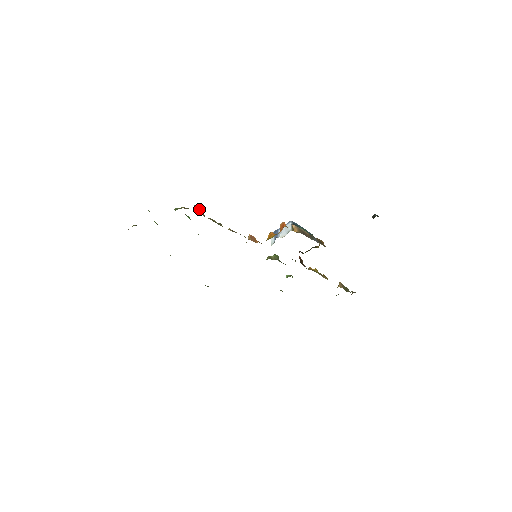
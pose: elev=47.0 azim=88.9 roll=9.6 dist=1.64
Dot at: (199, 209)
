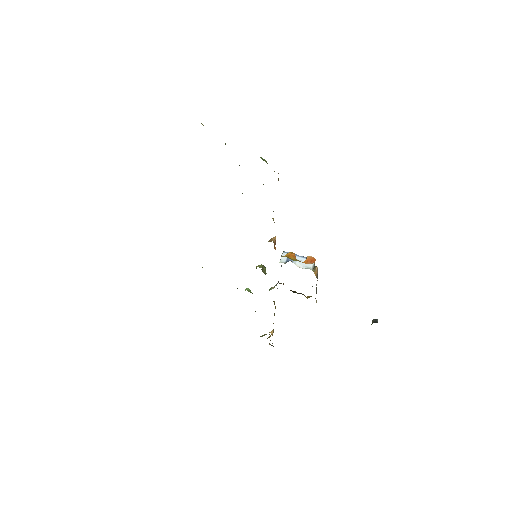
Dot at: (278, 180)
